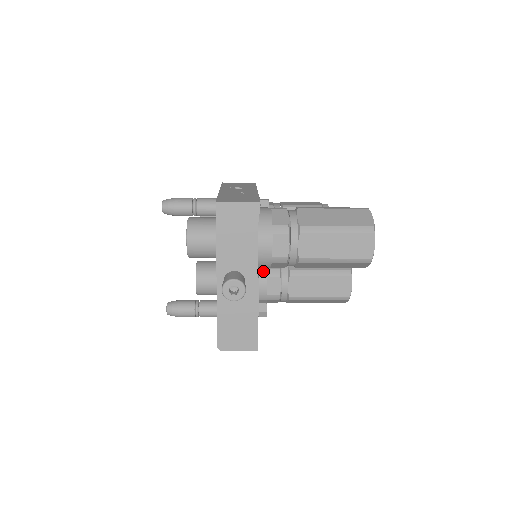
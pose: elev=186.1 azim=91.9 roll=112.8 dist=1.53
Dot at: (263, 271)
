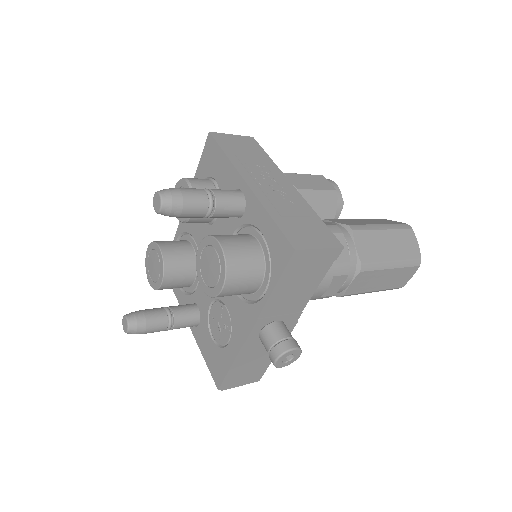
Dot at: occluded
